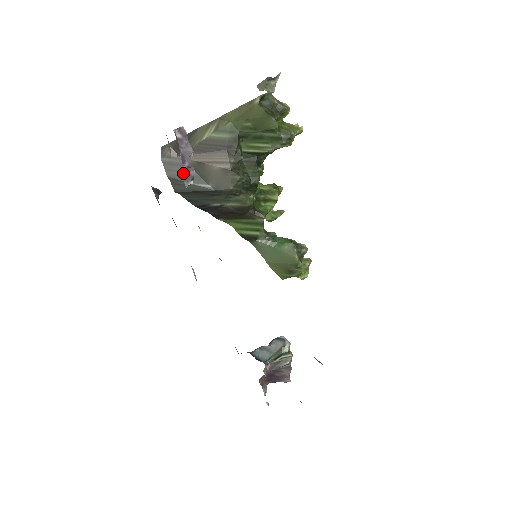
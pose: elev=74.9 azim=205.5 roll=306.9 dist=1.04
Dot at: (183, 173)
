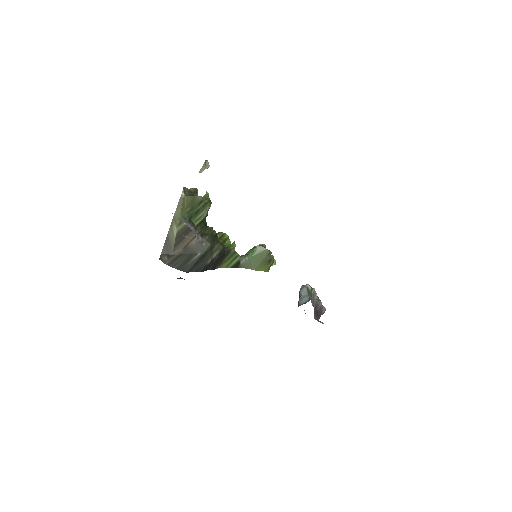
Dot at: (182, 260)
